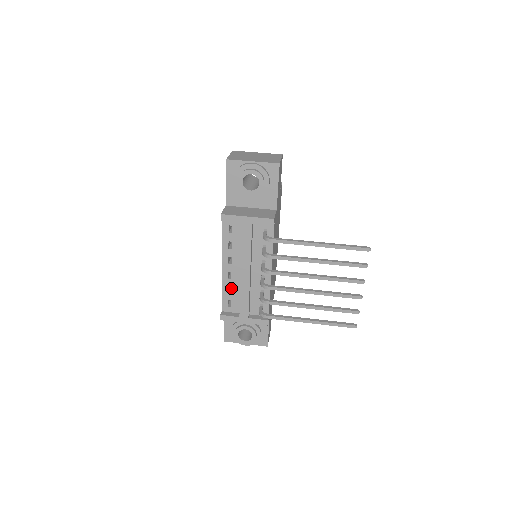
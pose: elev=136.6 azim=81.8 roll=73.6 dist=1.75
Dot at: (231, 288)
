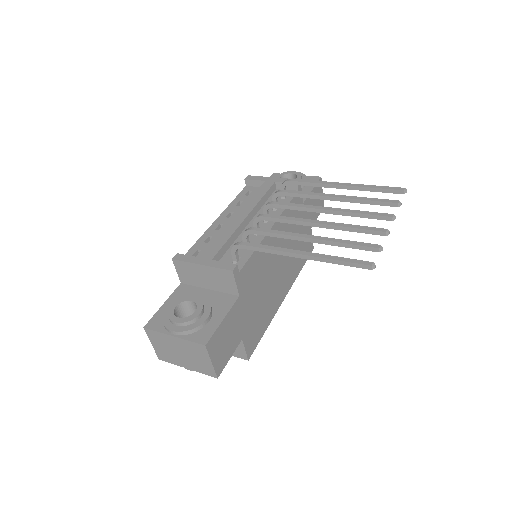
Dot at: (212, 238)
